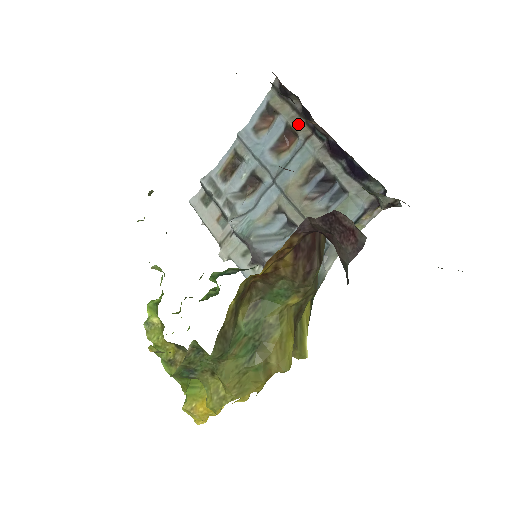
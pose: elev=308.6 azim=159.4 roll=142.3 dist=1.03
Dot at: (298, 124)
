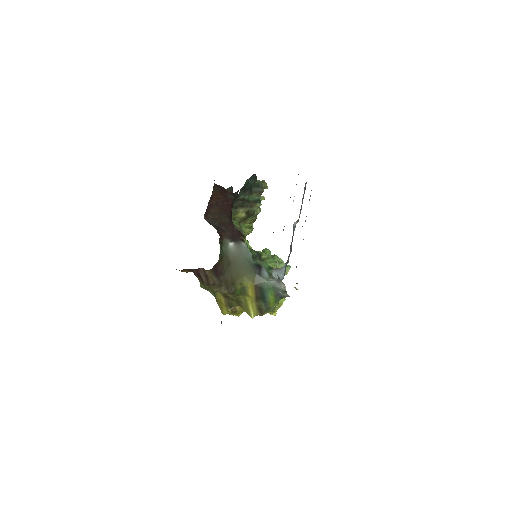
Dot at: occluded
